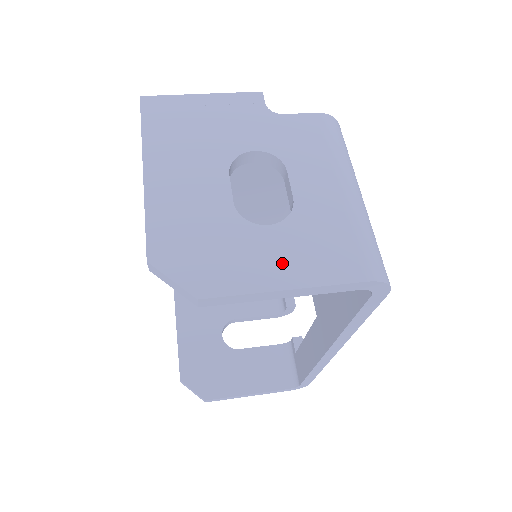
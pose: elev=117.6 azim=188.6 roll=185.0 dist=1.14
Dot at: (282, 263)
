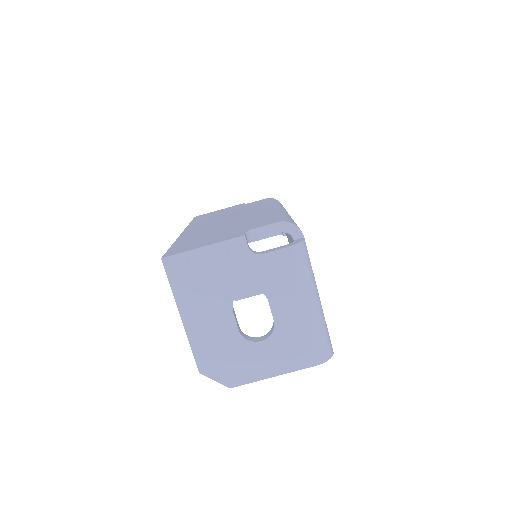
Dot at: (271, 363)
